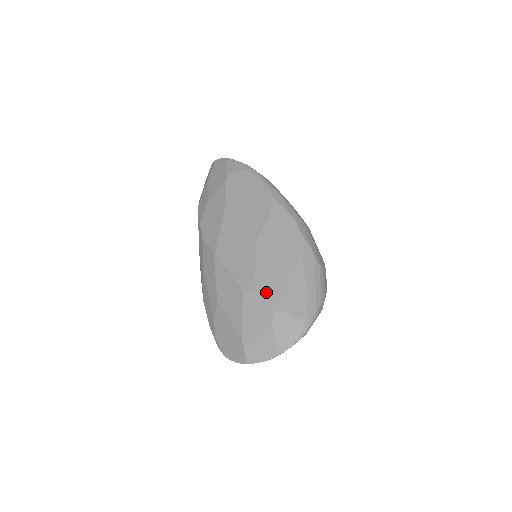
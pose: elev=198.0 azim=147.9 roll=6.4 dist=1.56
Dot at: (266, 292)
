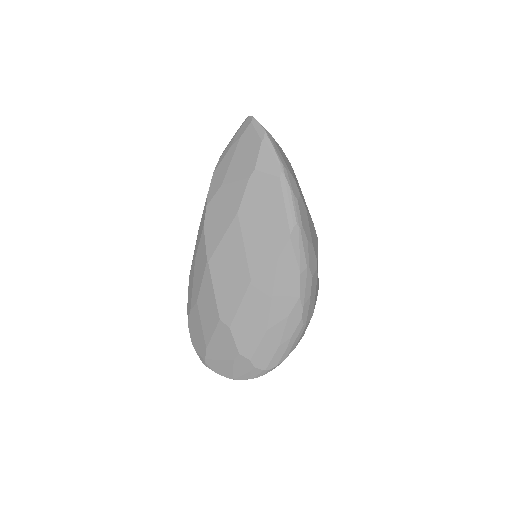
Dot at: (239, 335)
